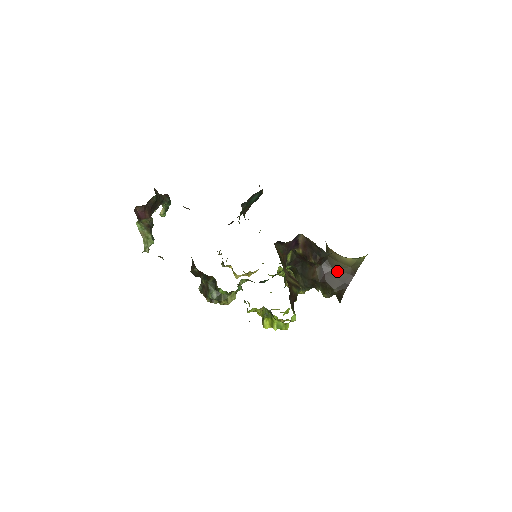
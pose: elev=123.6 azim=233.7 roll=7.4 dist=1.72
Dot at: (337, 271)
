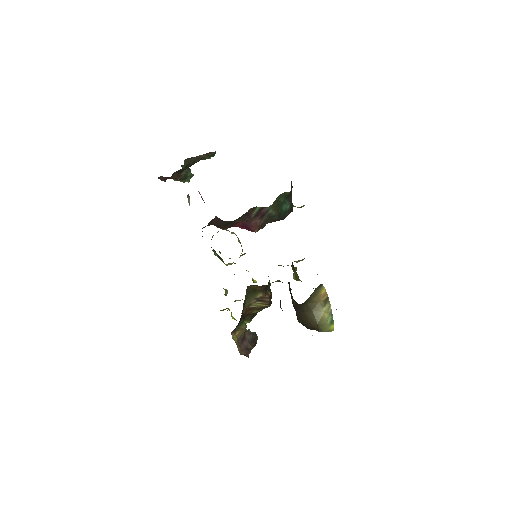
Dot at: (307, 316)
